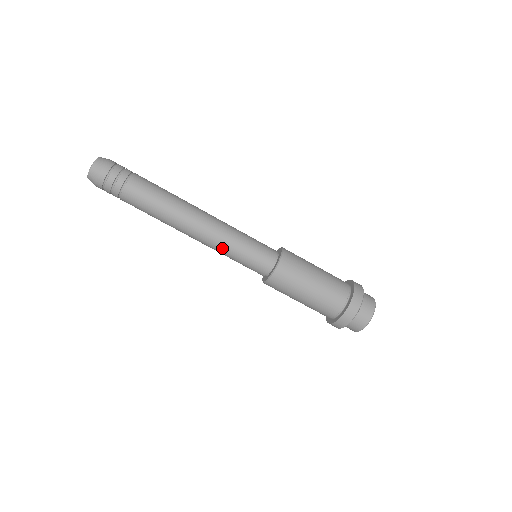
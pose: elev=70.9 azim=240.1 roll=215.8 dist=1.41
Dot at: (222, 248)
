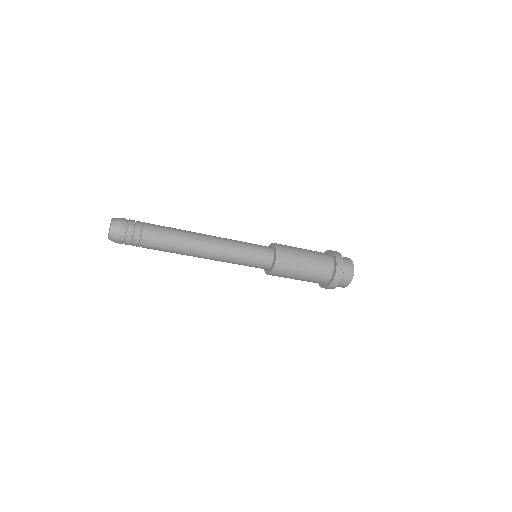
Dot at: occluded
